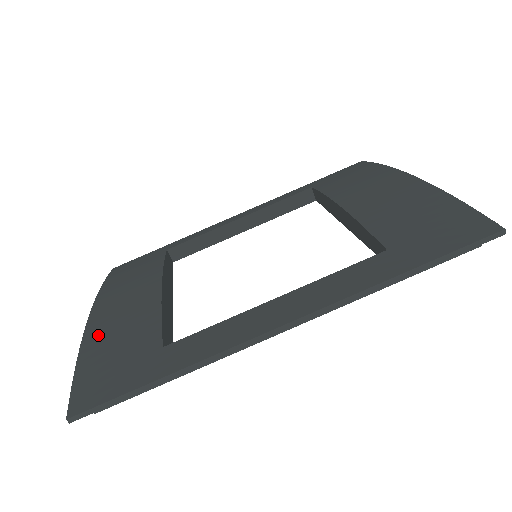
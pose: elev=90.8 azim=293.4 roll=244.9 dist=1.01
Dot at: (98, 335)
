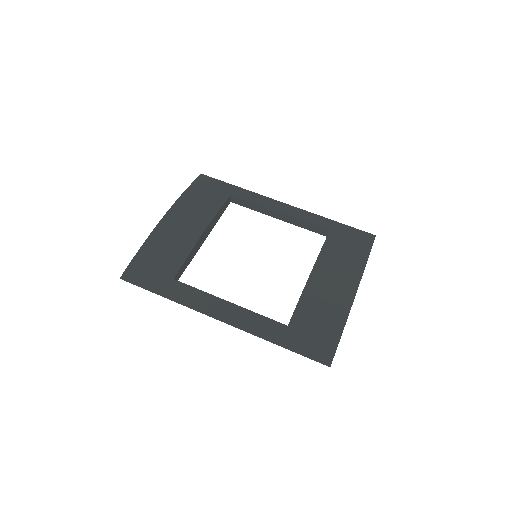
Dot at: (157, 239)
